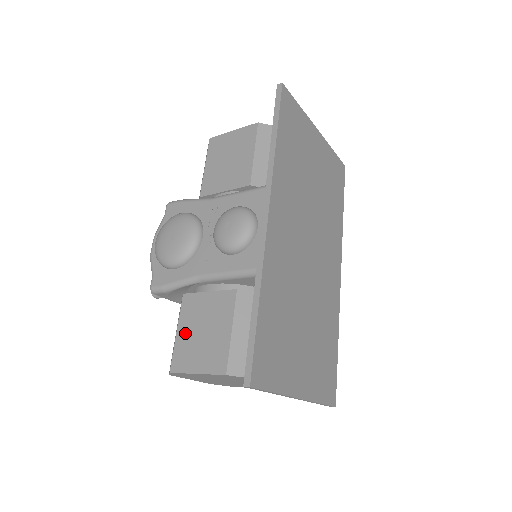
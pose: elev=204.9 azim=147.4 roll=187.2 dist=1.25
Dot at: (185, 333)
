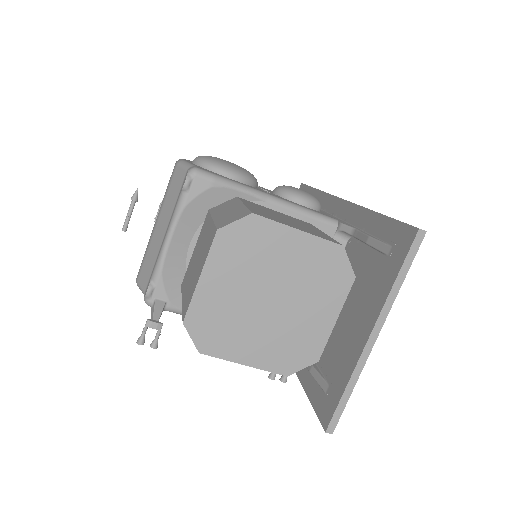
Dot at: (259, 209)
